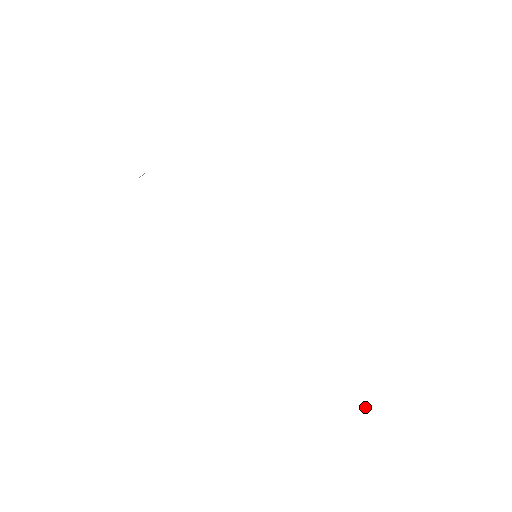
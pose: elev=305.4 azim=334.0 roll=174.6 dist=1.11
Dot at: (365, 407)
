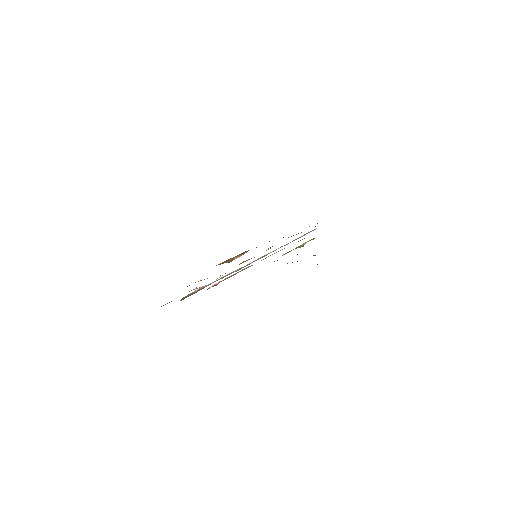
Dot at: occluded
